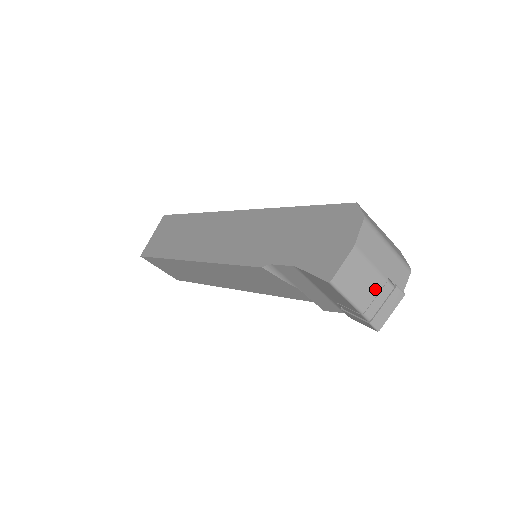
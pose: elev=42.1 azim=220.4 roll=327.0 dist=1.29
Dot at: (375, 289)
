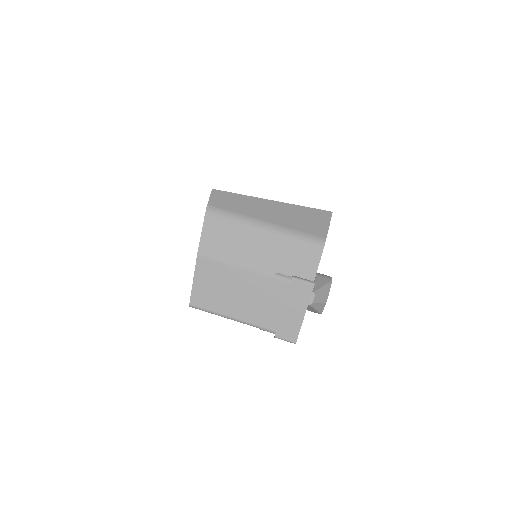
Dot at: (260, 293)
